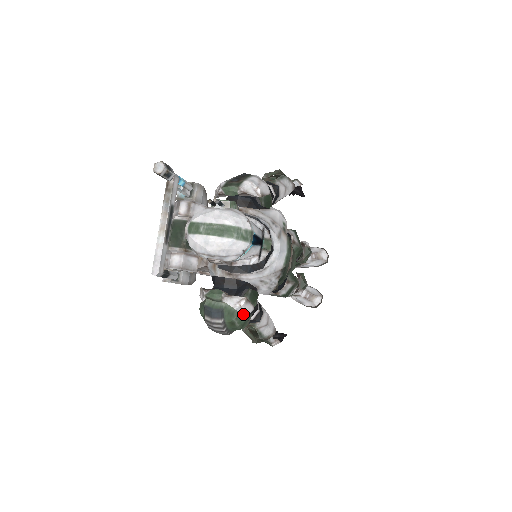
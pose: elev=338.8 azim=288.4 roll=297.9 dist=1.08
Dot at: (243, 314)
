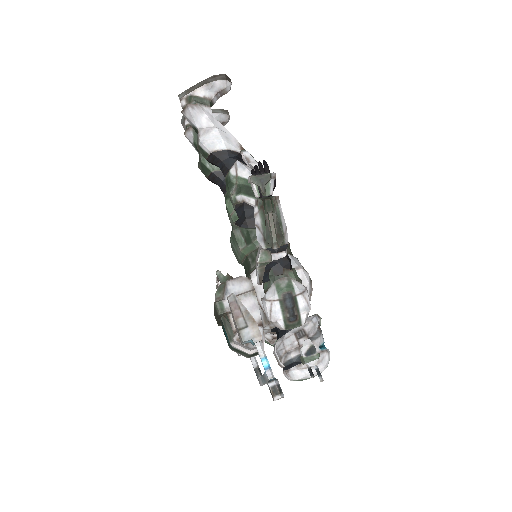
Dot at: occluded
